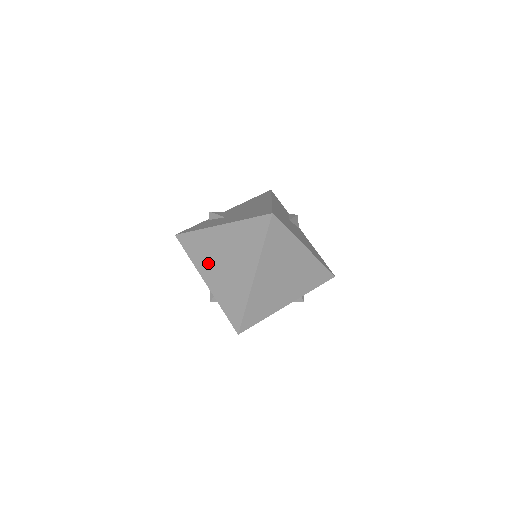
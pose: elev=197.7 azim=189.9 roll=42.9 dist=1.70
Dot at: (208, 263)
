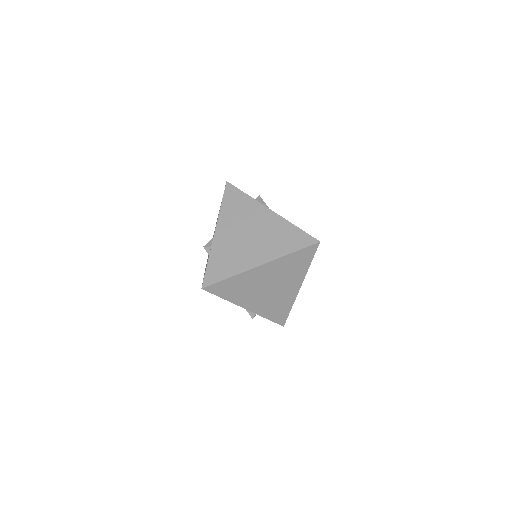
Dot at: (233, 222)
